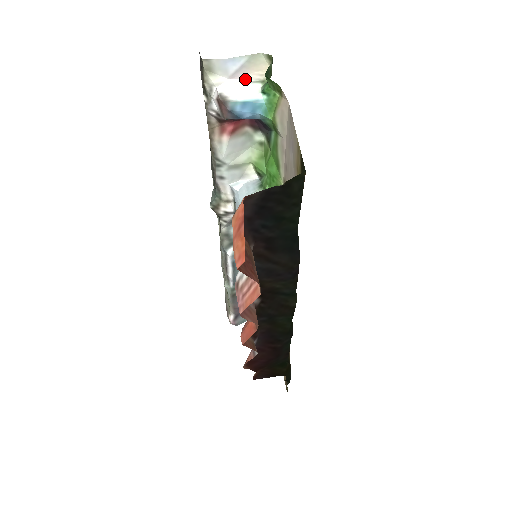
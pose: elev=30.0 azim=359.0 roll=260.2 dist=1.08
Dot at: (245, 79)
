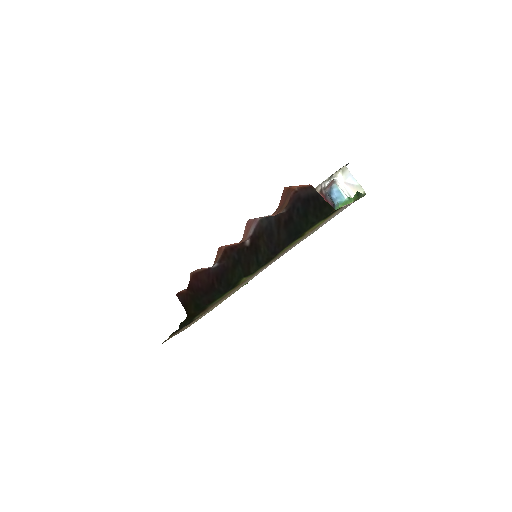
Dot at: (348, 190)
